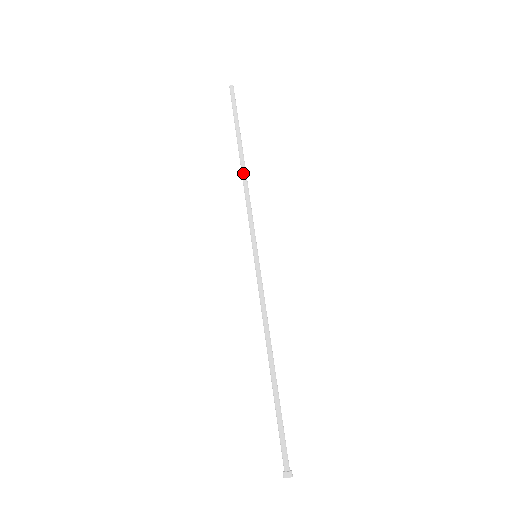
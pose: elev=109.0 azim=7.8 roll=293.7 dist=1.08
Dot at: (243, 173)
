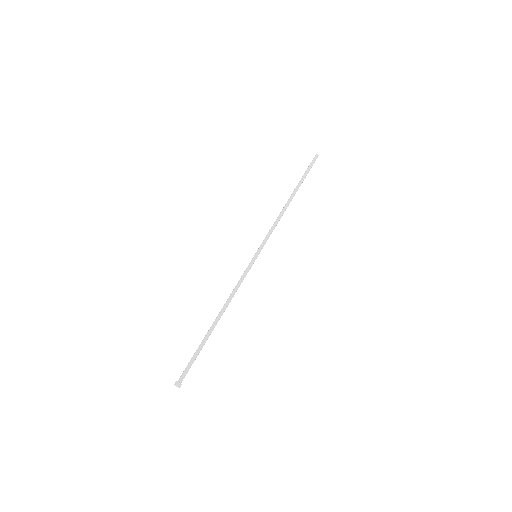
Dot at: (285, 206)
